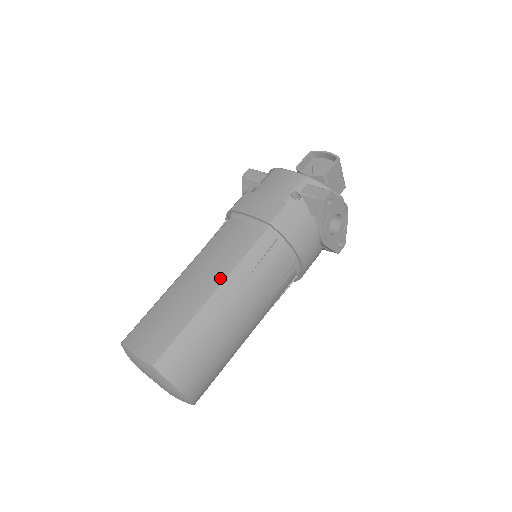
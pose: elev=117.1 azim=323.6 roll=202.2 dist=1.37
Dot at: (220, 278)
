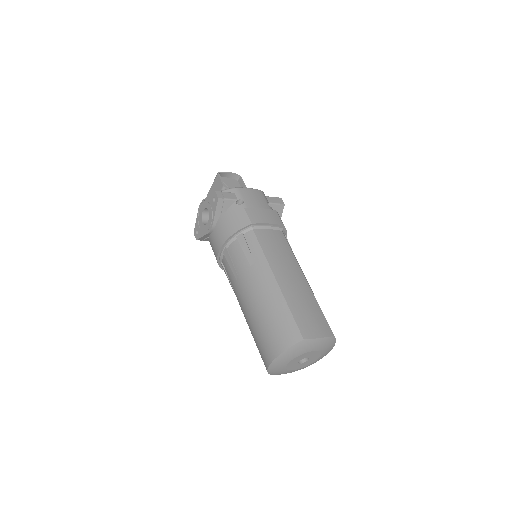
Dot at: (299, 269)
